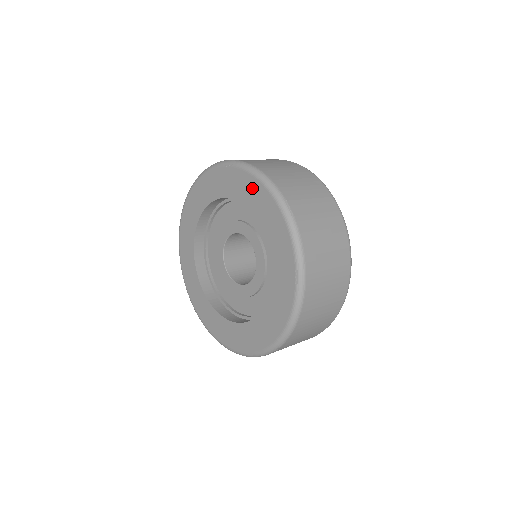
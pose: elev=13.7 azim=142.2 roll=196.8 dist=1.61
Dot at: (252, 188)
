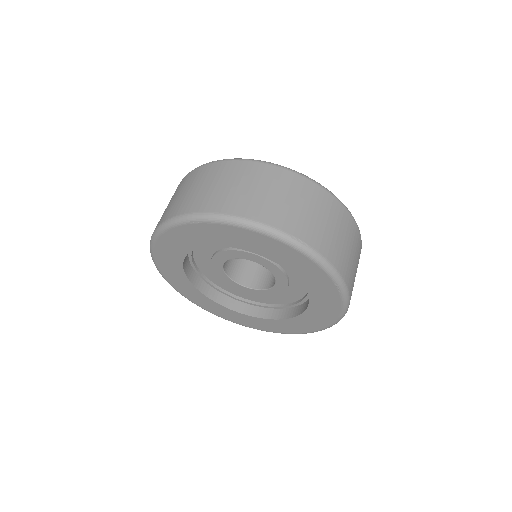
Dot at: (244, 237)
